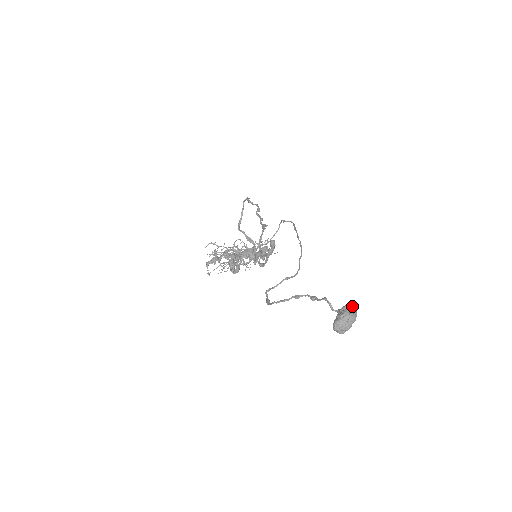
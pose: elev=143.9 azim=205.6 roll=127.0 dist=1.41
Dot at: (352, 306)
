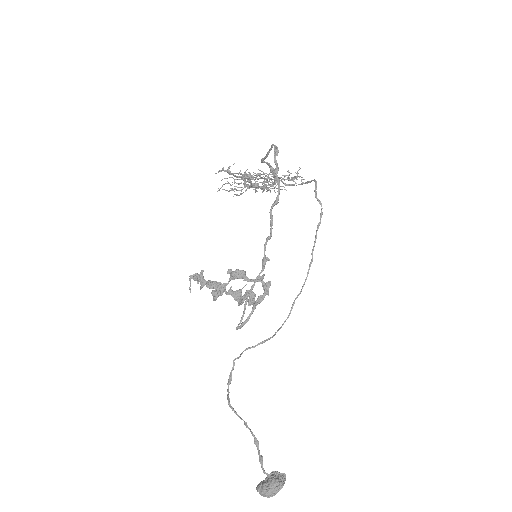
Dot at: (279, 485)
